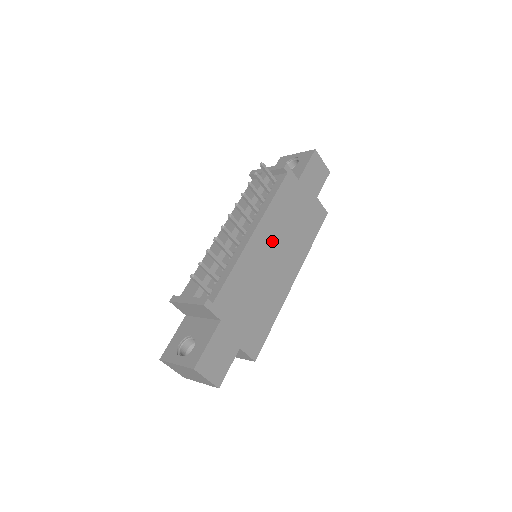
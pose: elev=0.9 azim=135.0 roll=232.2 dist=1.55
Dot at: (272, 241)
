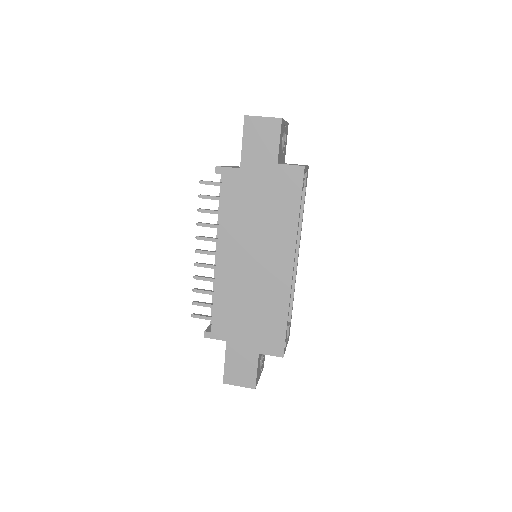
Dot at: (242, 249)
